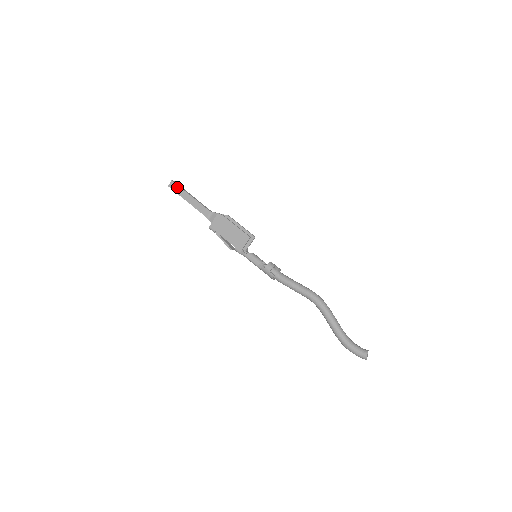
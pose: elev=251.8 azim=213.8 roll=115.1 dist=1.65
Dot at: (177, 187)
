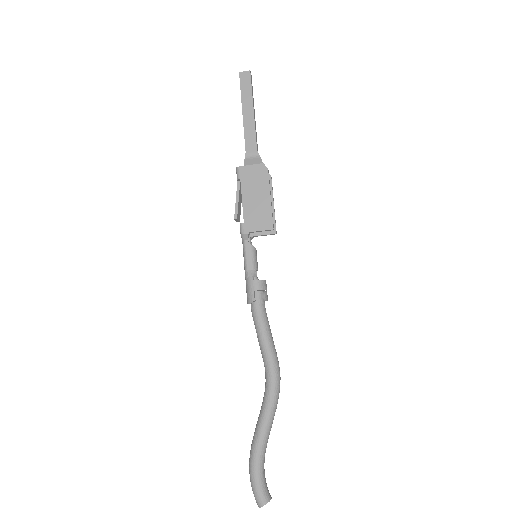
Dot at: (248, 84)
